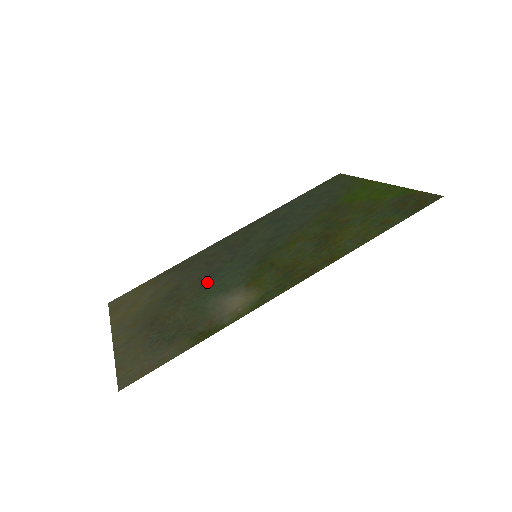
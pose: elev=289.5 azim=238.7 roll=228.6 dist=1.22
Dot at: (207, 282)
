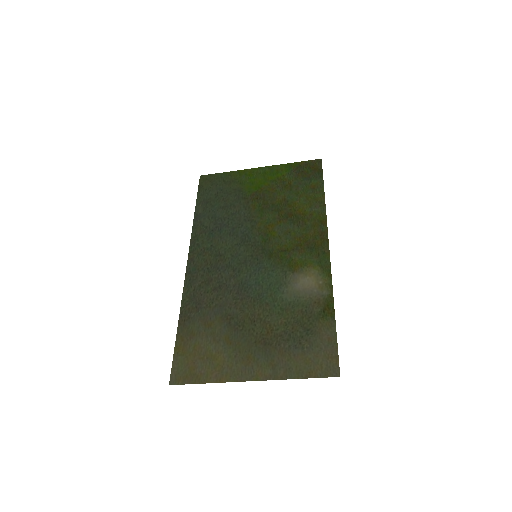
Dot at: (252, 294)
